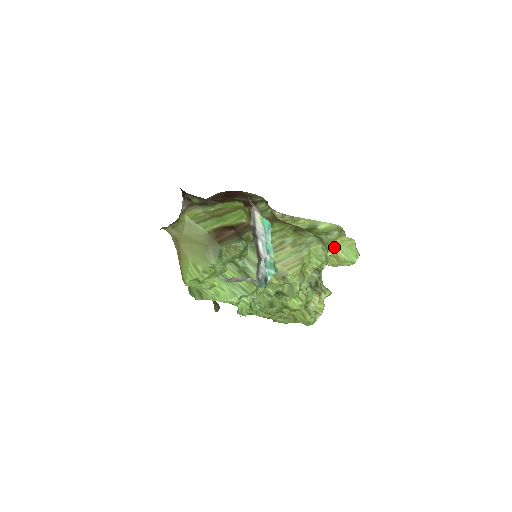
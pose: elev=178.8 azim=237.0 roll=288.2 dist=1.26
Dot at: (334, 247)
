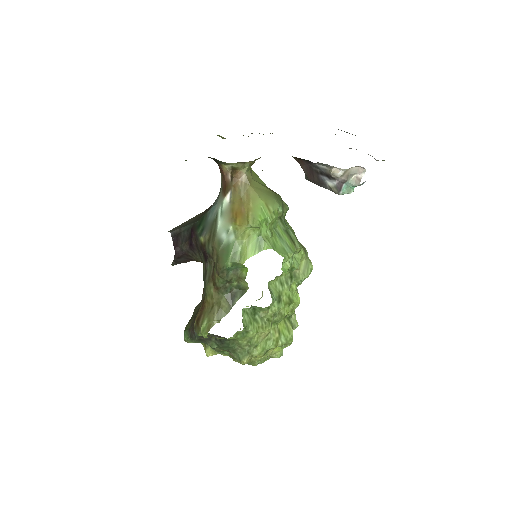
Dot at: occluded
